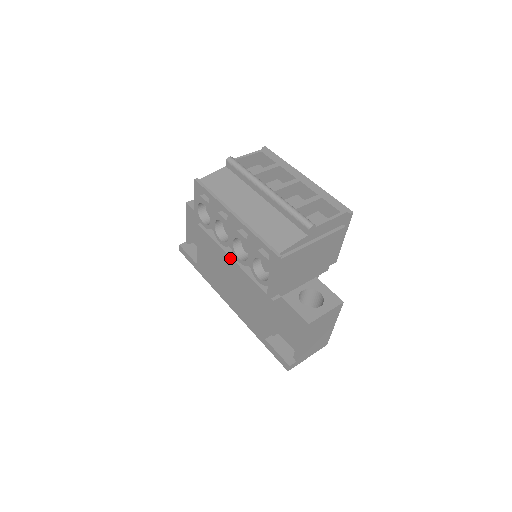
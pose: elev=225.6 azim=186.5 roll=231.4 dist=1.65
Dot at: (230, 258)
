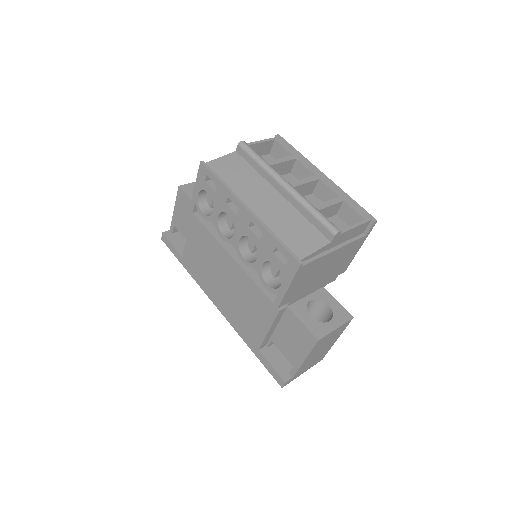
Dot at: (230, 256)
